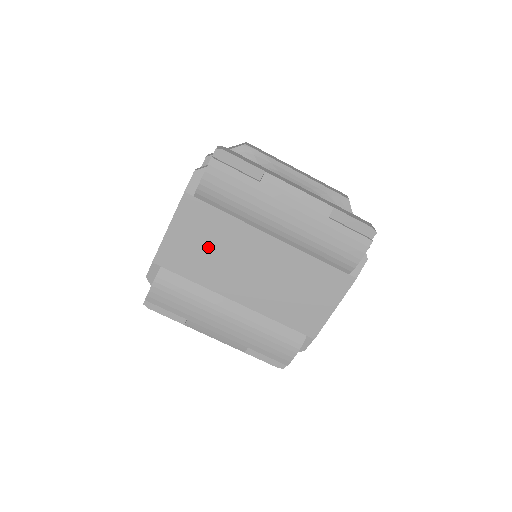
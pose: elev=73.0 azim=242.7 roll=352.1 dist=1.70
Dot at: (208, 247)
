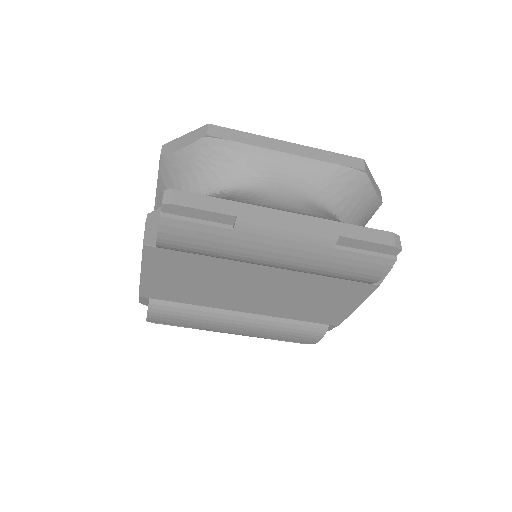
Dot at: (194, 281)
